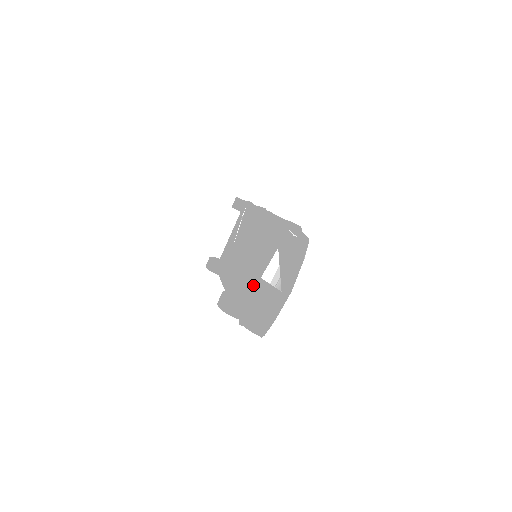
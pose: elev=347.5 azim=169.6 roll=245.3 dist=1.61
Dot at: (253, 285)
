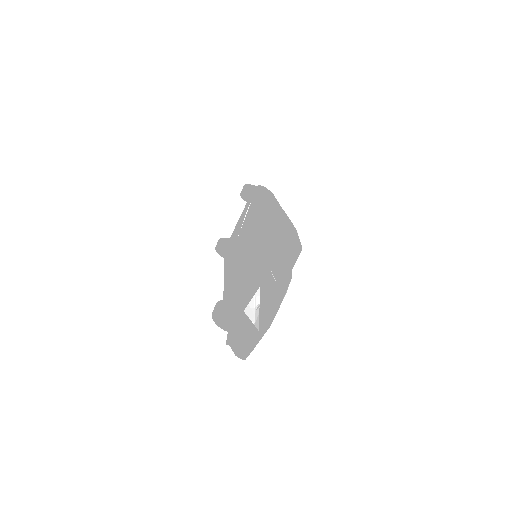
Dot at: (240, 310)
